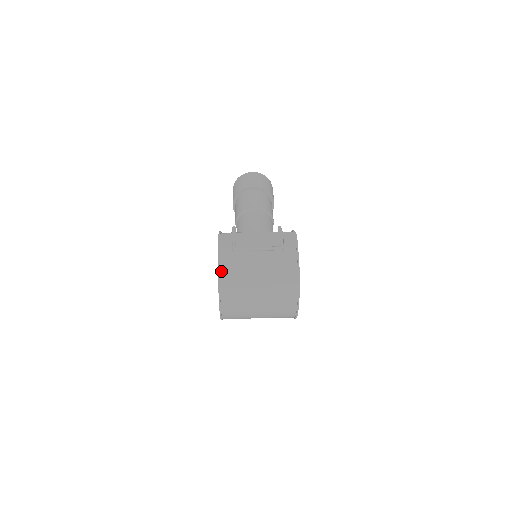
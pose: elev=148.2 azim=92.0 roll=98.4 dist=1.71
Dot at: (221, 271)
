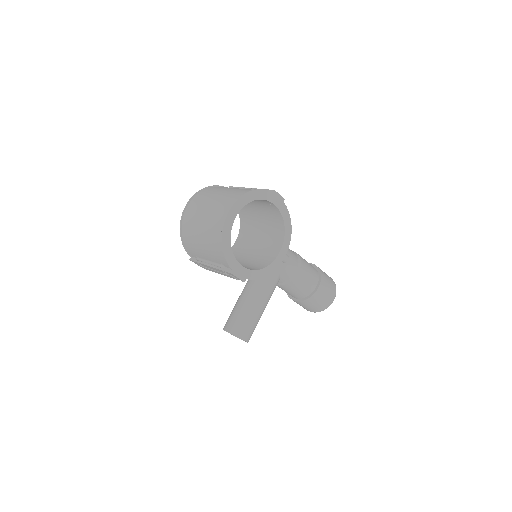
Dot at: (212, 187)
